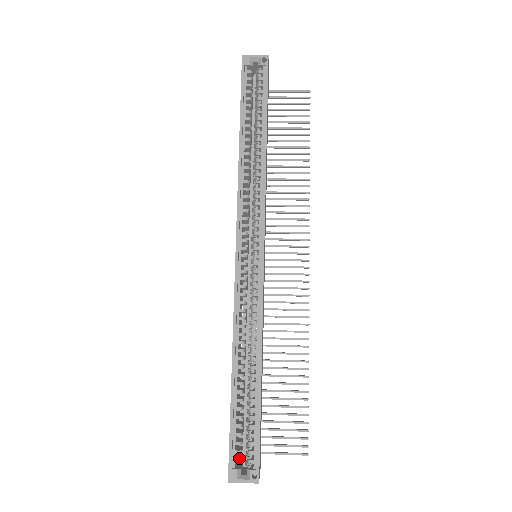
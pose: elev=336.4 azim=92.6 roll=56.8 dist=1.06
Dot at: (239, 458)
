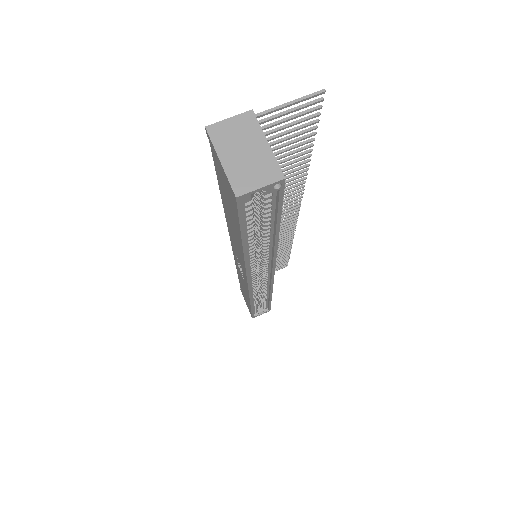
Dot at: occluded
